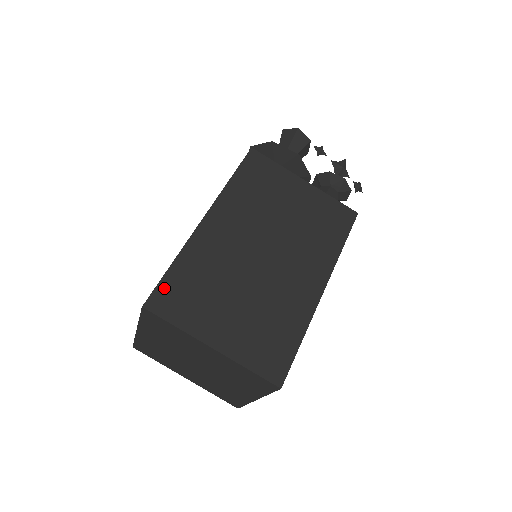
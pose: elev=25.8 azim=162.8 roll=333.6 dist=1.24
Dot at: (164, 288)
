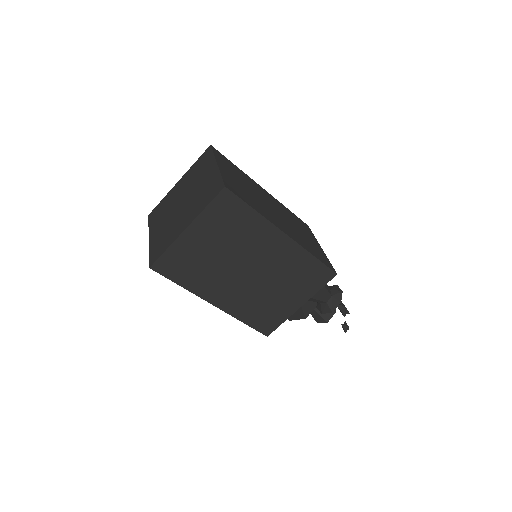
Dot at: (224, 157)
